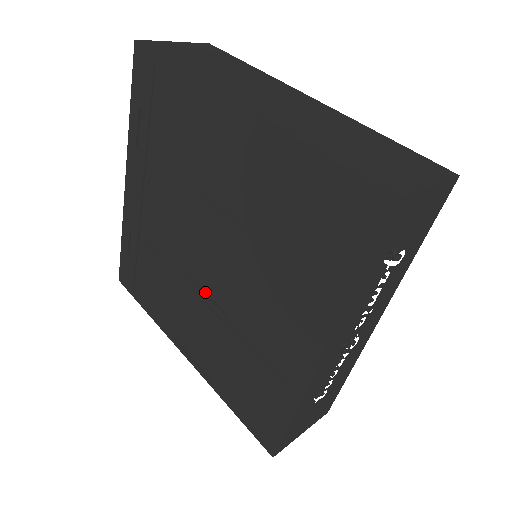
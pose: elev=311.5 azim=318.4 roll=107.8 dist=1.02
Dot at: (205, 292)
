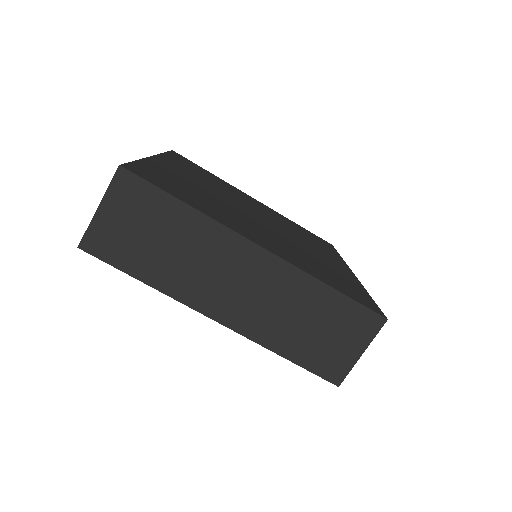
Dot at: occluded
